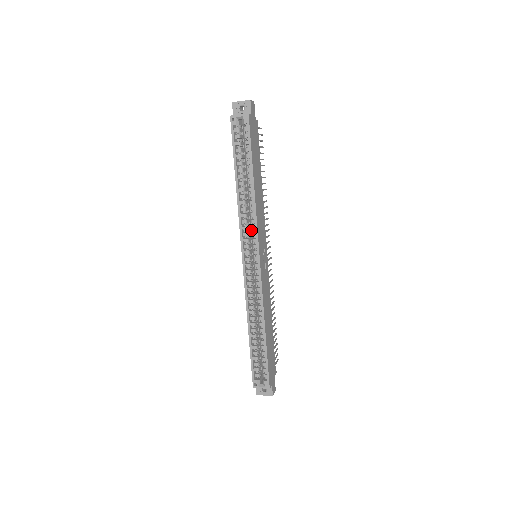
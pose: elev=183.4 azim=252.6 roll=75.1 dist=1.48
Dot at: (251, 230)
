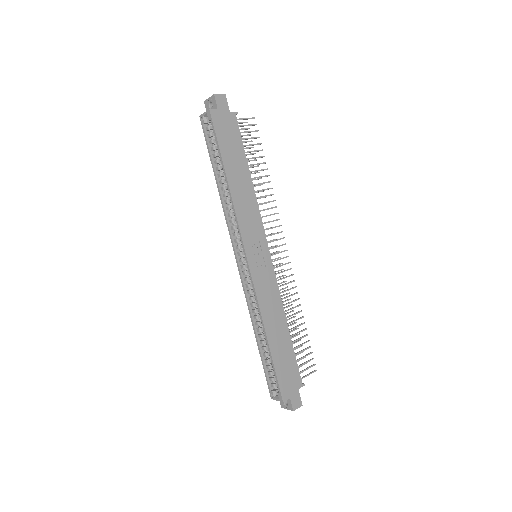
Dot at: occluded
